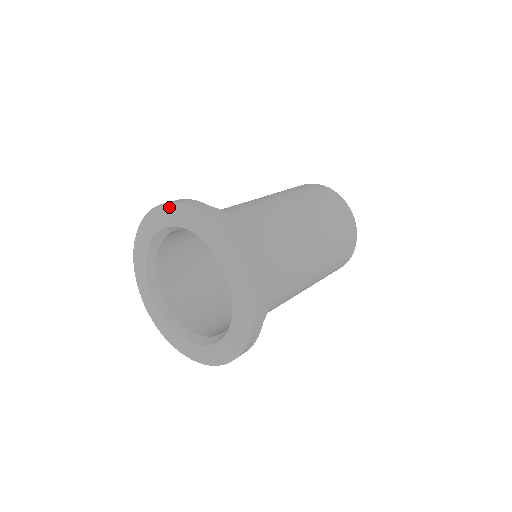
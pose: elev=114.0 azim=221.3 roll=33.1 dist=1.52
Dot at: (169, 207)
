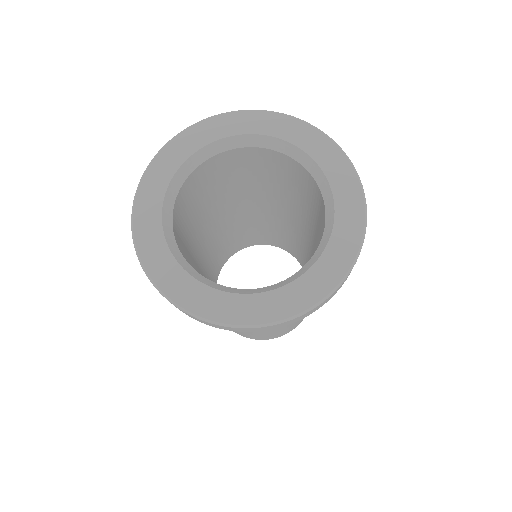
Dot at: (180, 136)
